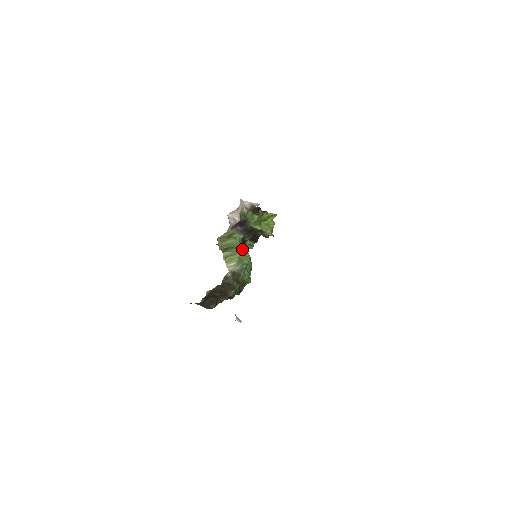
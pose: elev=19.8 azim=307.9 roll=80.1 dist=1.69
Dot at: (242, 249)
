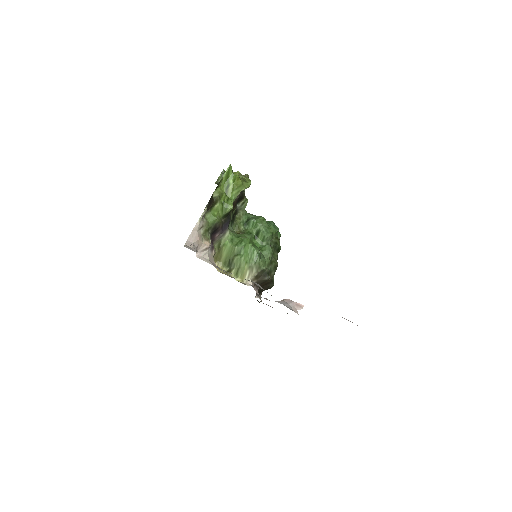
Dot at: (240, 250)
